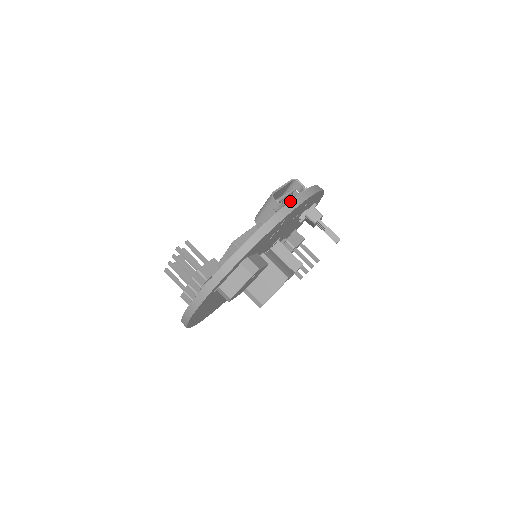
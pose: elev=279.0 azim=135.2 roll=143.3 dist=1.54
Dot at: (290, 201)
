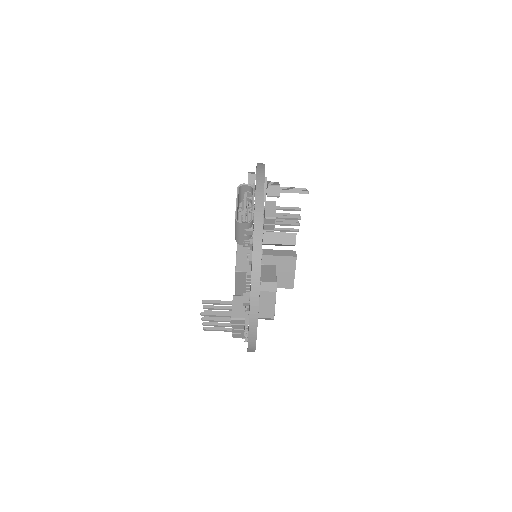
Dot at: (254, 213)
